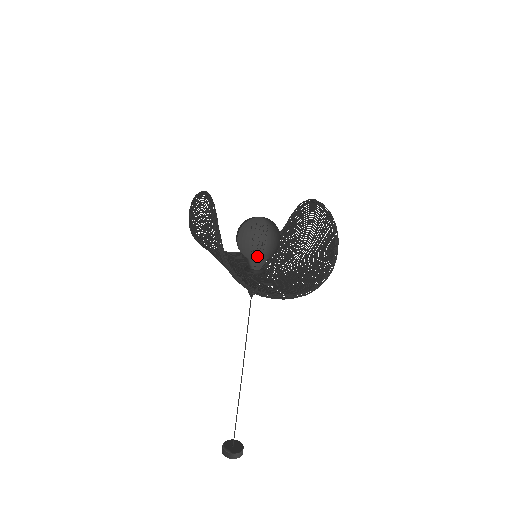
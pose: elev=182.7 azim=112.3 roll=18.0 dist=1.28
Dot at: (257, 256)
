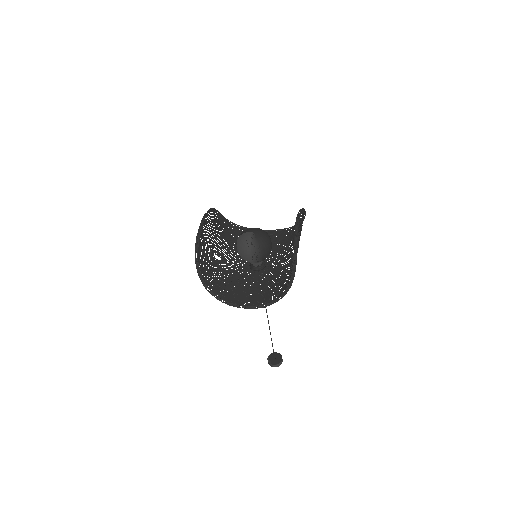
Dot at: occluded
